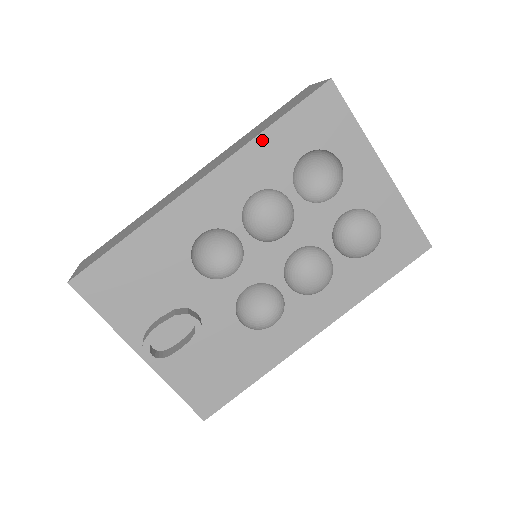
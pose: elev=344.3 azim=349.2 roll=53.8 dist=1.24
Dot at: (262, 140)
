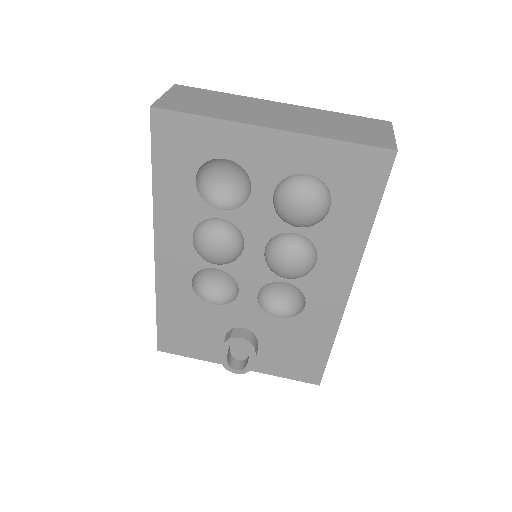
Dot at: (159, 196)
